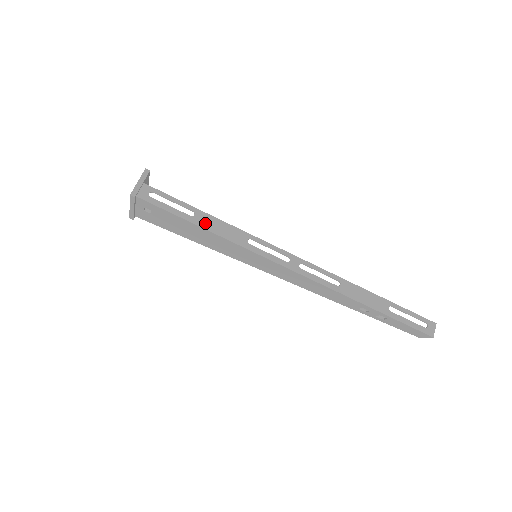
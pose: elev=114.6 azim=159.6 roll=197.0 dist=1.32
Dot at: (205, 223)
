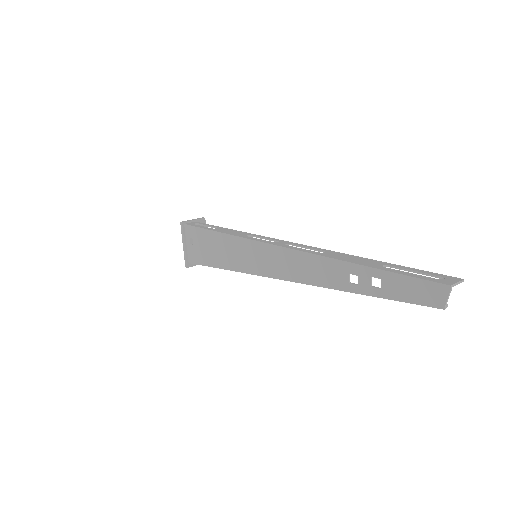
Dot at: (220, 230)
